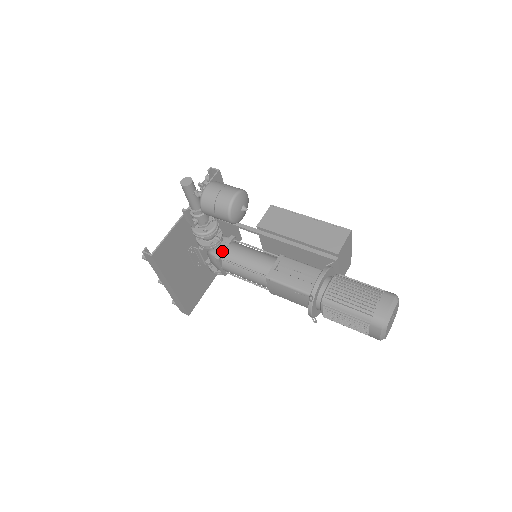
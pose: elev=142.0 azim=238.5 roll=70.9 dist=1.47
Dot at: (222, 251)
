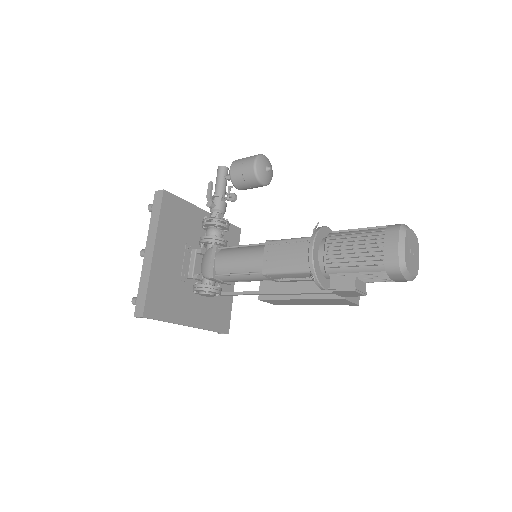
Dot at: (222, 246)
